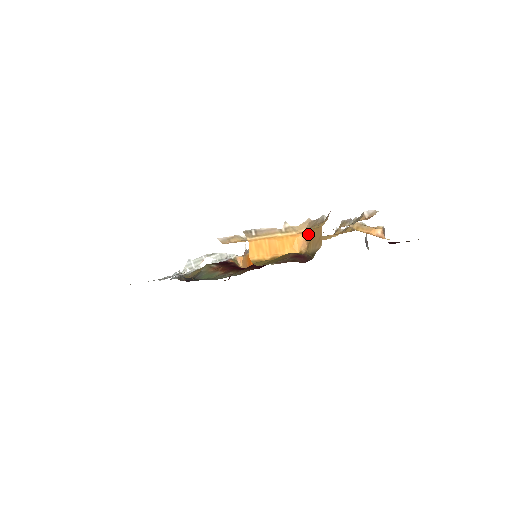
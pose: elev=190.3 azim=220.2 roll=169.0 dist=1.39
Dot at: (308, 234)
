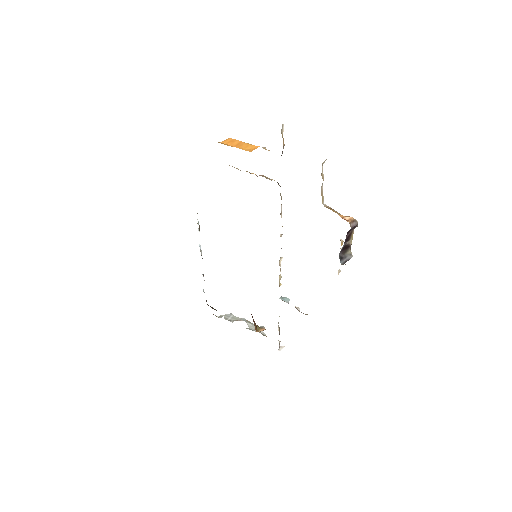
Dot at: occluded
